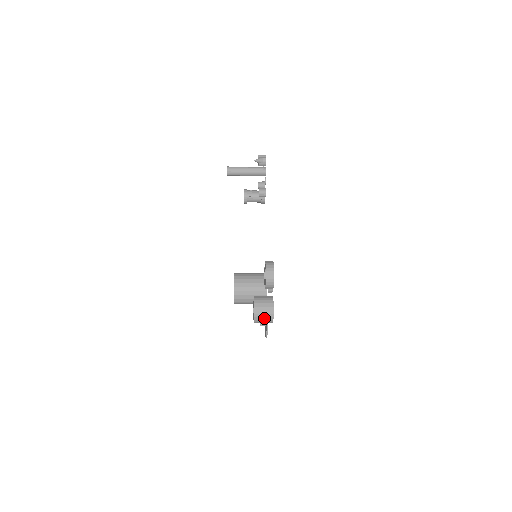
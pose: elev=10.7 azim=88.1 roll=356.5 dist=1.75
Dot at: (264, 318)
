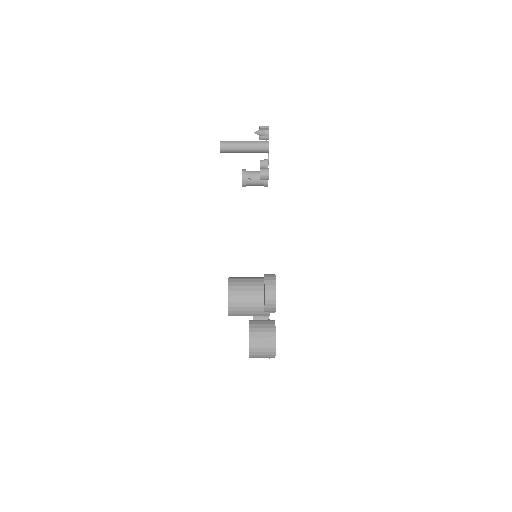
Dot at: (263, 352)
